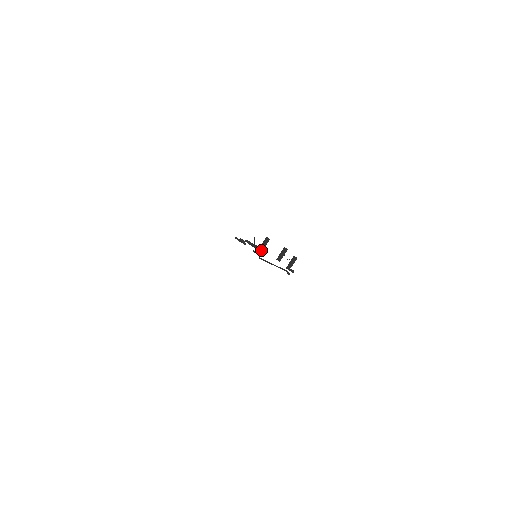
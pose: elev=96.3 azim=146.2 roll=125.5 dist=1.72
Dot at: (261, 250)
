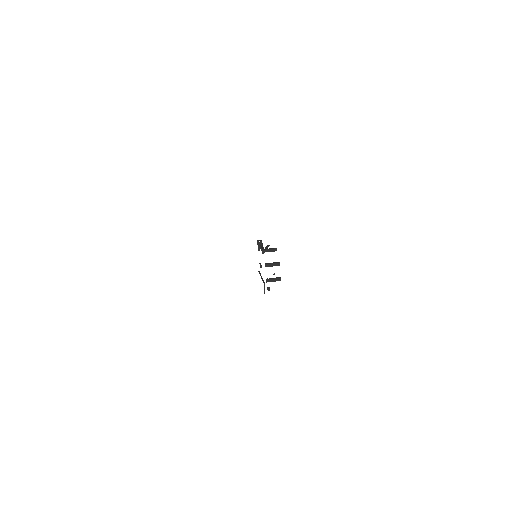
Dot at: (263, 251)
